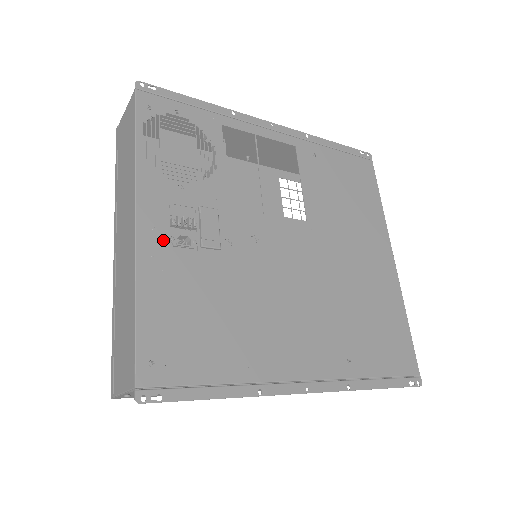
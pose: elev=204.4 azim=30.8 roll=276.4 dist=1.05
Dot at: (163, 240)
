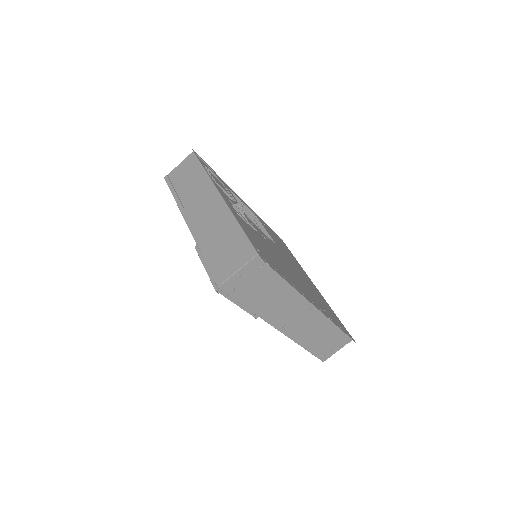
Dot at: (234, 210)
